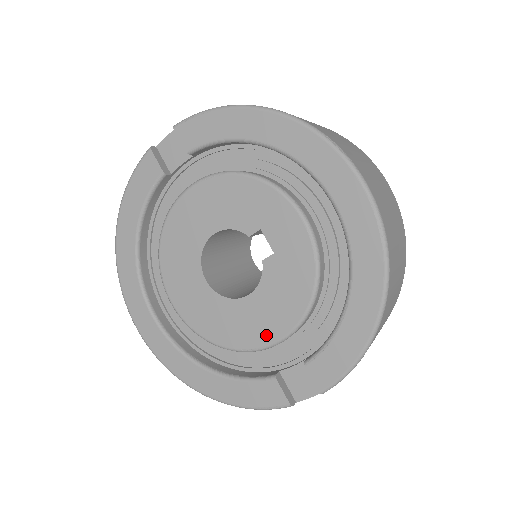
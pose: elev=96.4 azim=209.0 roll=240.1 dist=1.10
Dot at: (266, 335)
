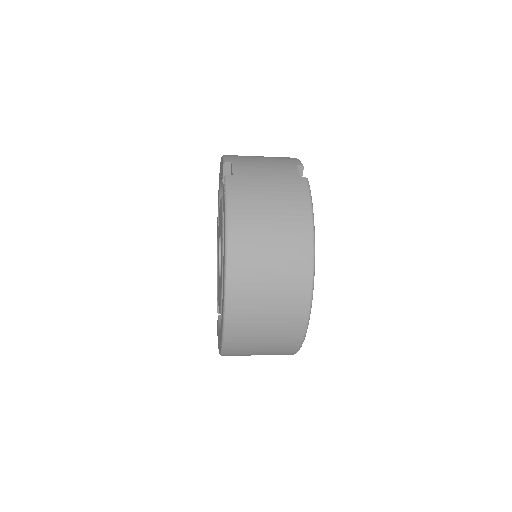
Dot at: occluded
